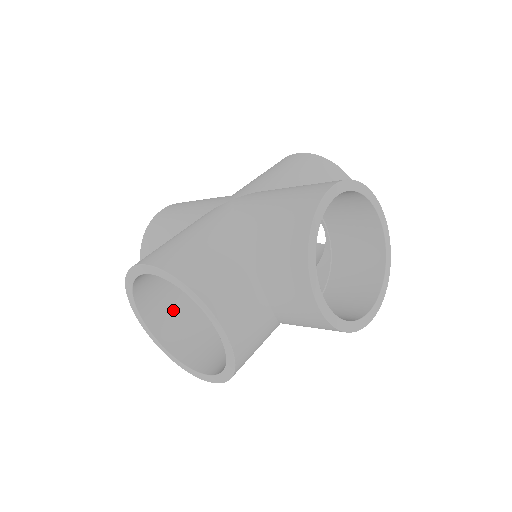
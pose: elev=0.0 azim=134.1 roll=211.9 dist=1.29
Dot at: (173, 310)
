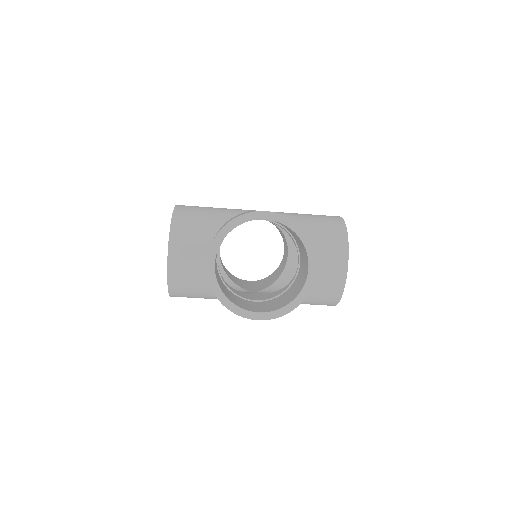
Dot at: (216, 270)
